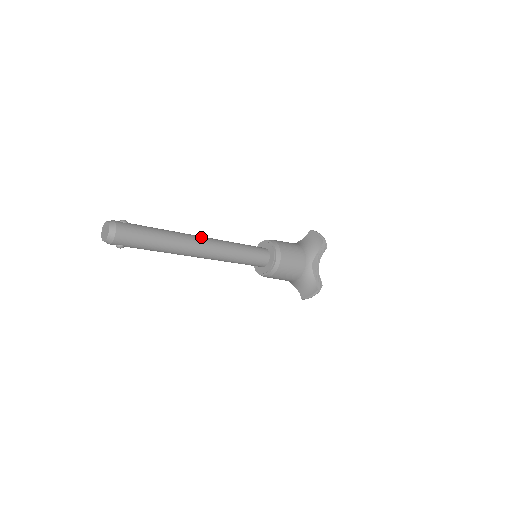
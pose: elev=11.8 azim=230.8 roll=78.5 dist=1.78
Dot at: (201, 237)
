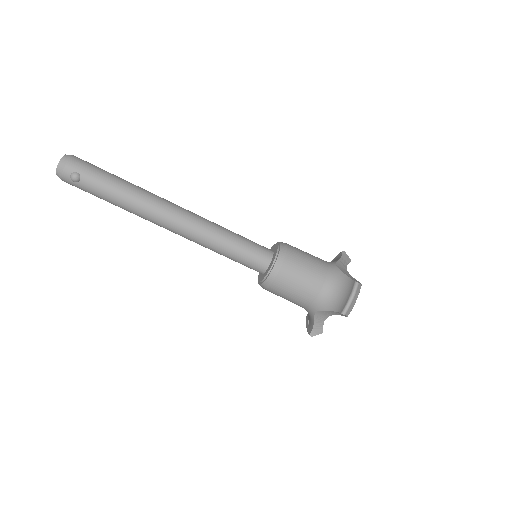
Dot at: occluded
